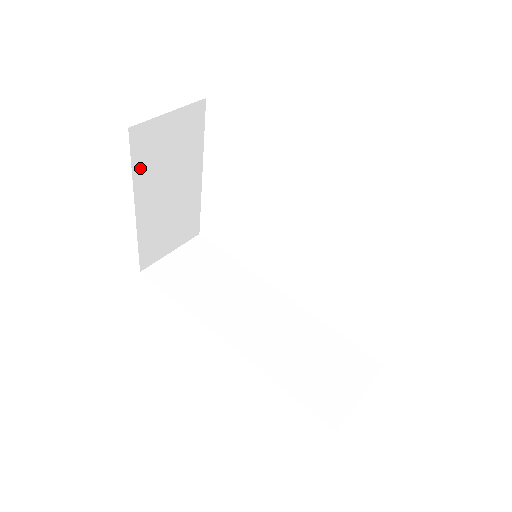
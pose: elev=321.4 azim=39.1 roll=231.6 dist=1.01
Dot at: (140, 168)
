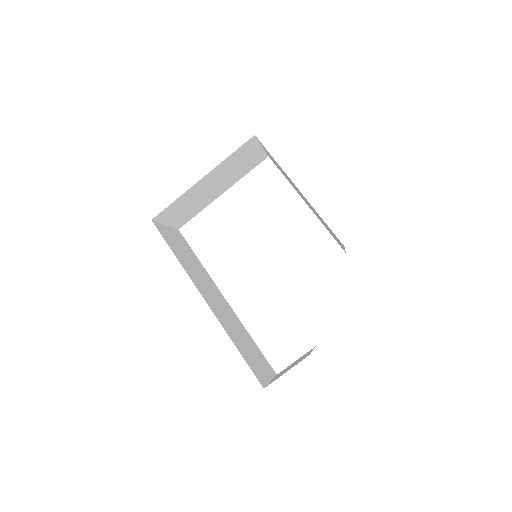
Dot at: (230, 159)
